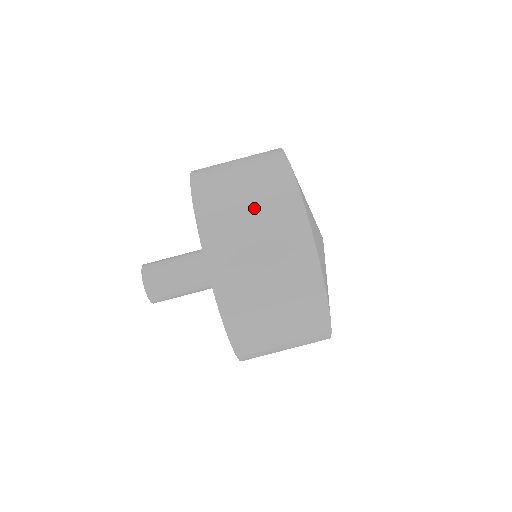
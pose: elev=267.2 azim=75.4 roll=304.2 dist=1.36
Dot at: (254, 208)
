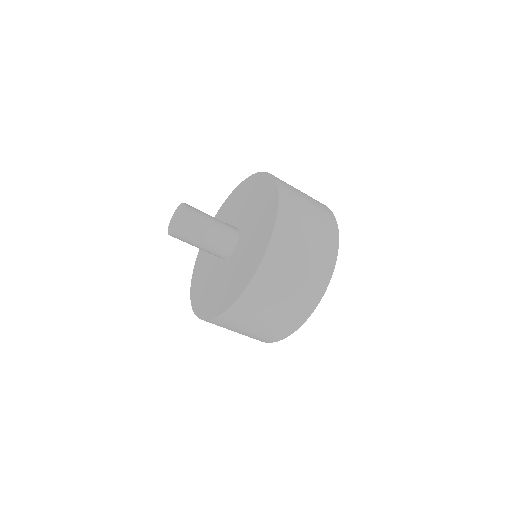
Dot at: (313, 231)
